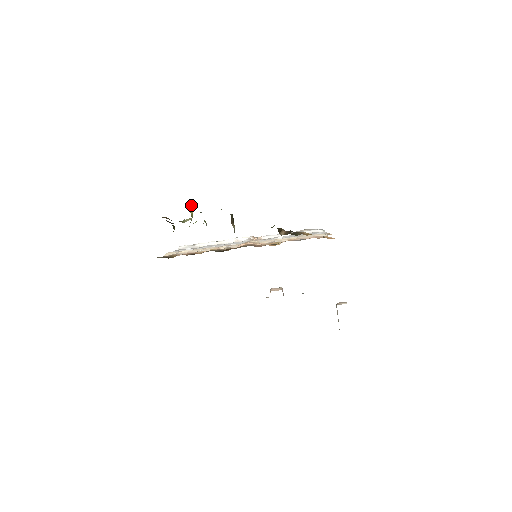
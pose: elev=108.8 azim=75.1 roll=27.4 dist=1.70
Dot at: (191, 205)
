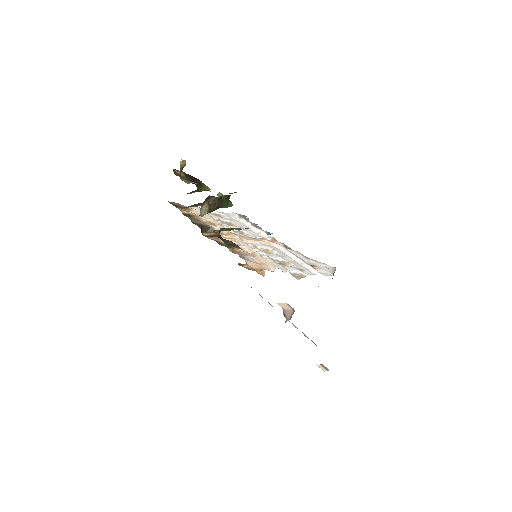
Dot at: occluded
